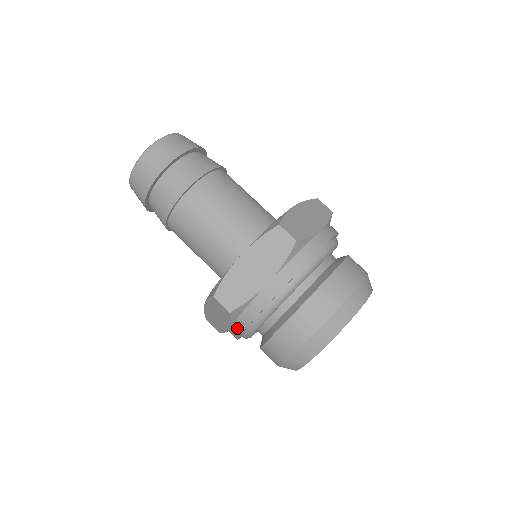
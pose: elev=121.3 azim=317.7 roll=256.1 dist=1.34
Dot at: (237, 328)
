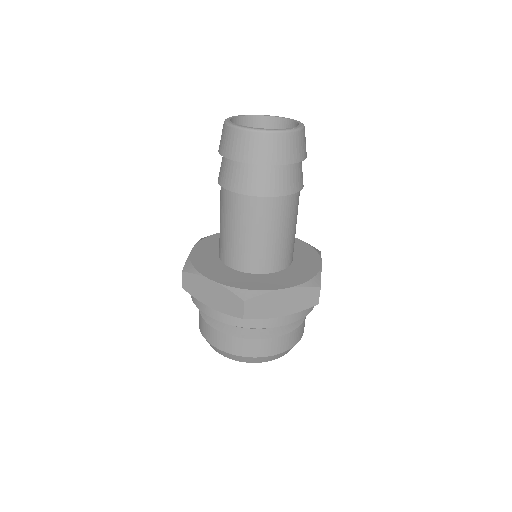
Dot at: occluded
